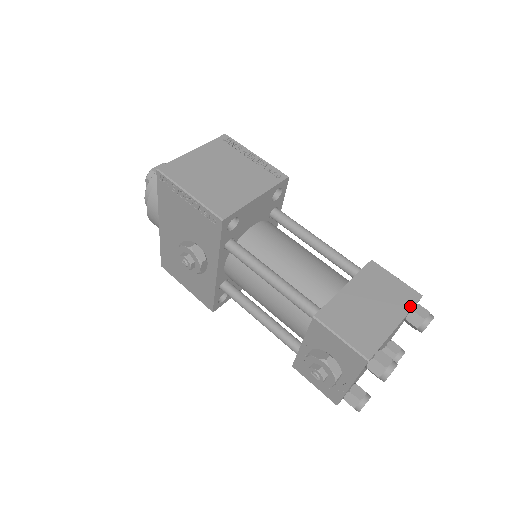
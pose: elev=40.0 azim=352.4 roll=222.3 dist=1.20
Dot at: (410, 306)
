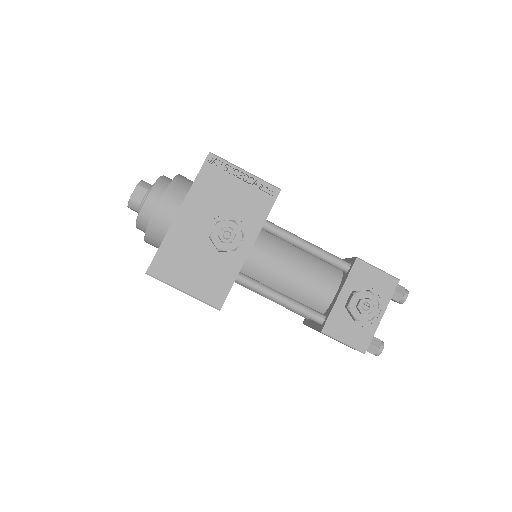
Dot at: occluded
